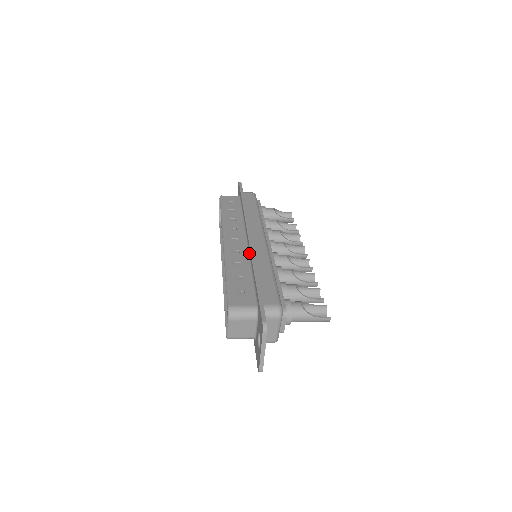
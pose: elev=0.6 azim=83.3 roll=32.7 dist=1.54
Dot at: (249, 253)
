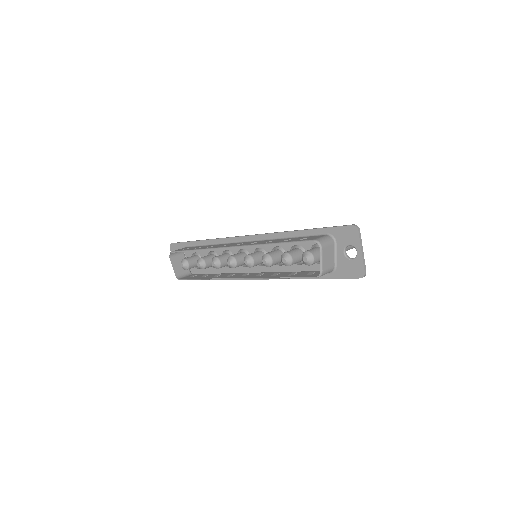
Dot at: (265, 239)
